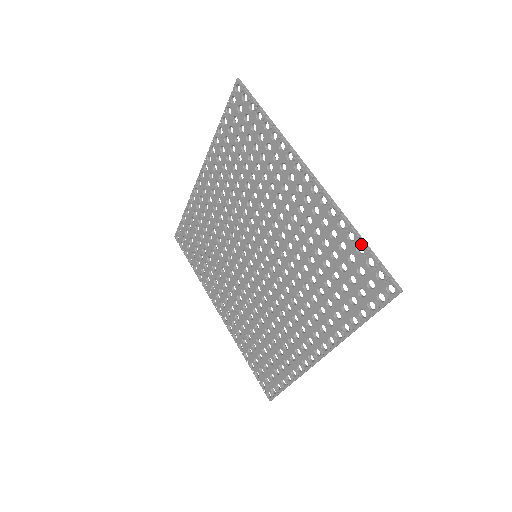
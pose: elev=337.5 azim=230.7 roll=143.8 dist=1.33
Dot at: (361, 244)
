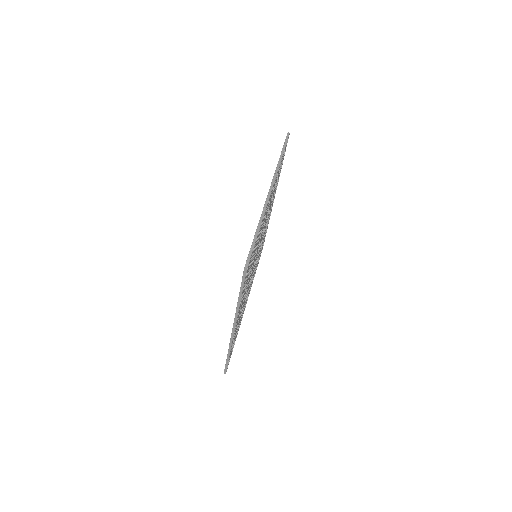
Dot at: (227, 357)
